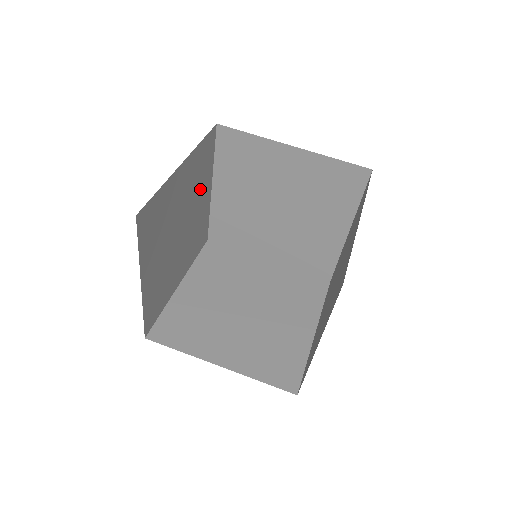
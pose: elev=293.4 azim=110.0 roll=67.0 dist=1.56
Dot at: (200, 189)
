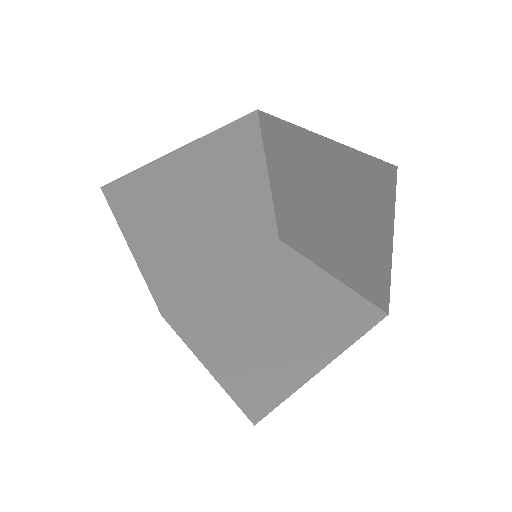
Dot at: (240, 179)
